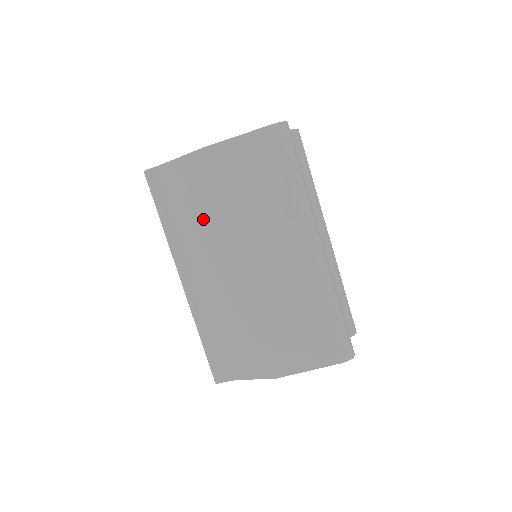
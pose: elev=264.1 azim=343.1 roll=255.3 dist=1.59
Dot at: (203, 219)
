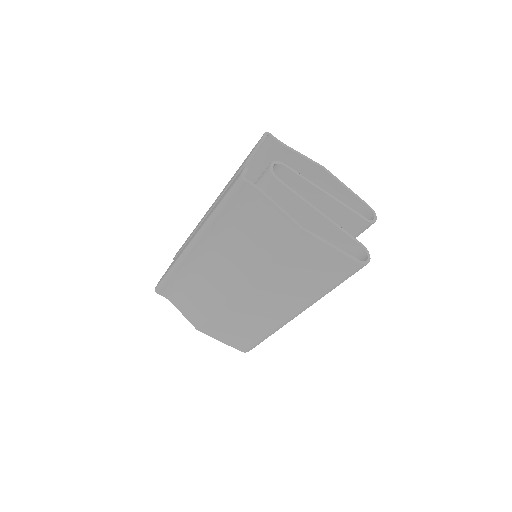
Dot at: (248, 247)
